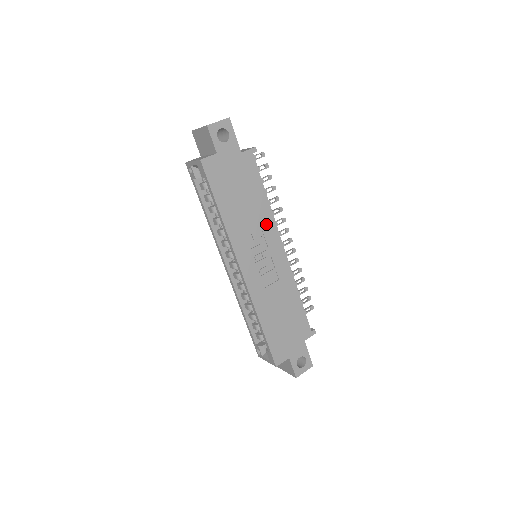
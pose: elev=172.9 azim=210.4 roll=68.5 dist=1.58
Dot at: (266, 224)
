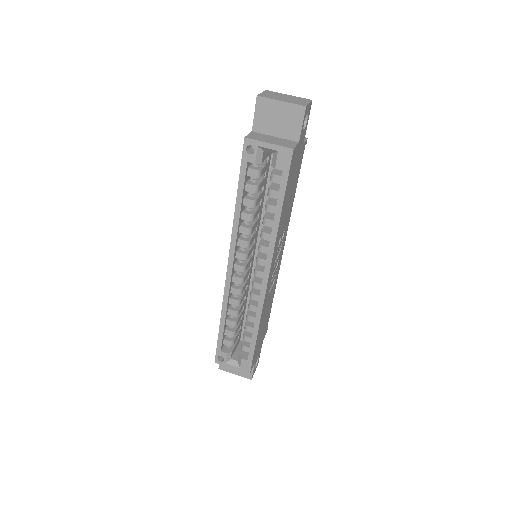
Dot at: (287, 225)
